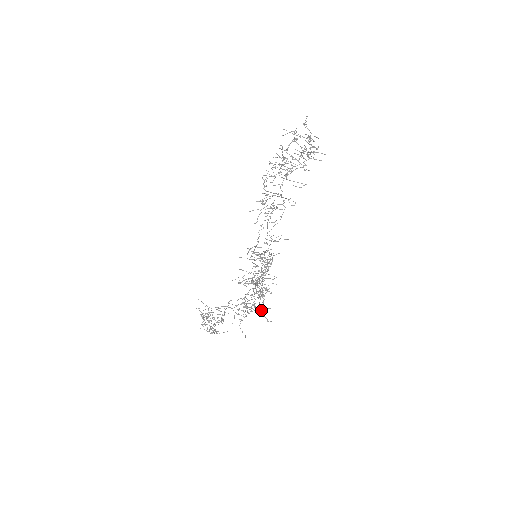
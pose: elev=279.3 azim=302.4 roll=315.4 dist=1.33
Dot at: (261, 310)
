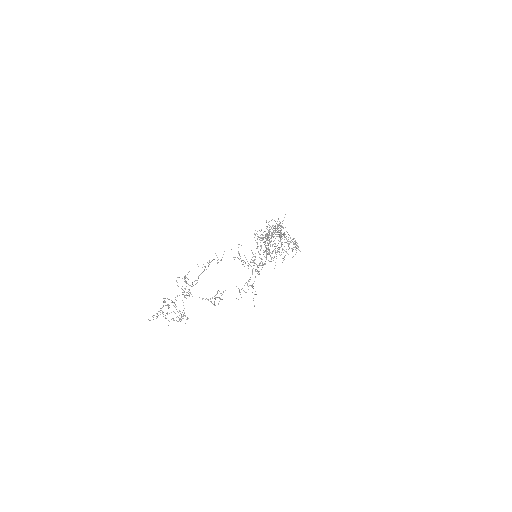
Dot at: occluded
